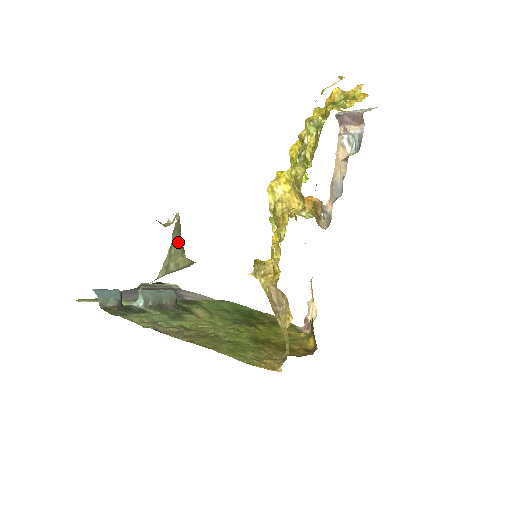
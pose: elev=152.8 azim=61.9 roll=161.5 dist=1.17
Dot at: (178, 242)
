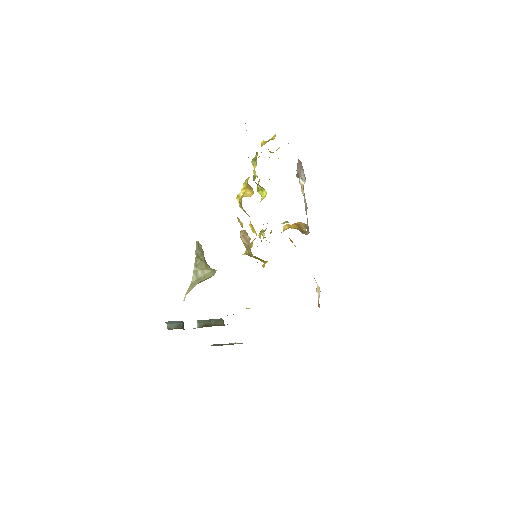
Dot at: (201, 258)
